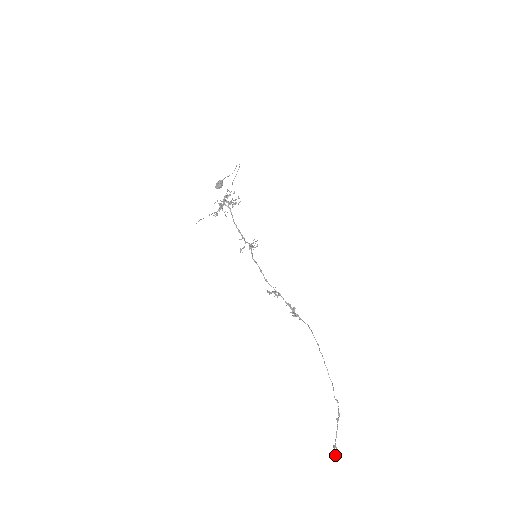
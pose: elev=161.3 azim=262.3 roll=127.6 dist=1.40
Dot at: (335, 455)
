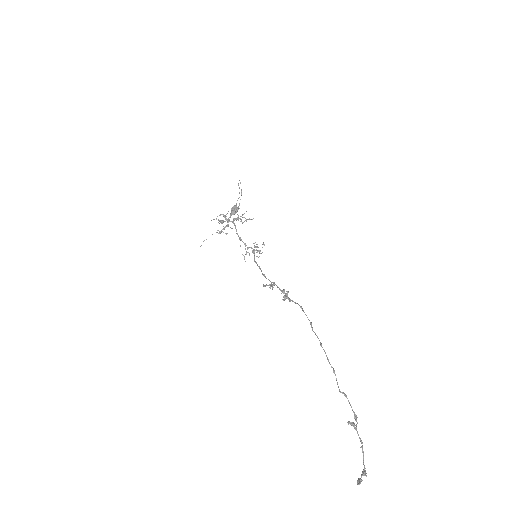
Dot at: (357, 483)
